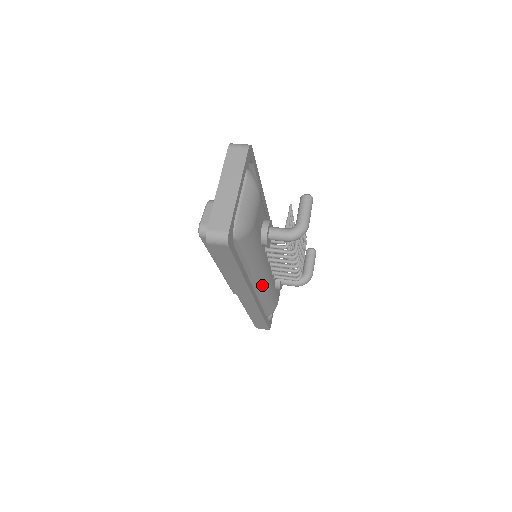
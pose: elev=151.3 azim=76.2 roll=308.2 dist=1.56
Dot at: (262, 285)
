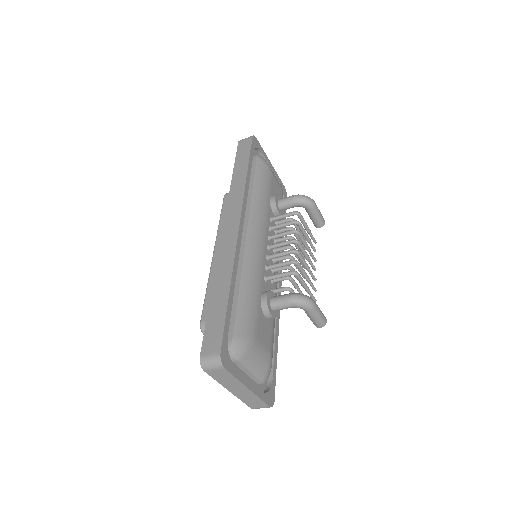
Dot at: (252, 242)
